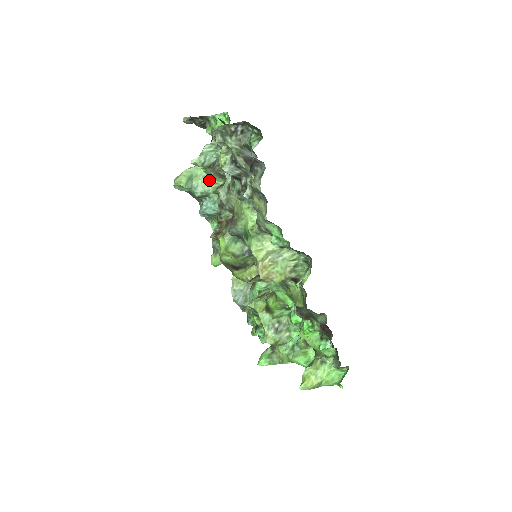
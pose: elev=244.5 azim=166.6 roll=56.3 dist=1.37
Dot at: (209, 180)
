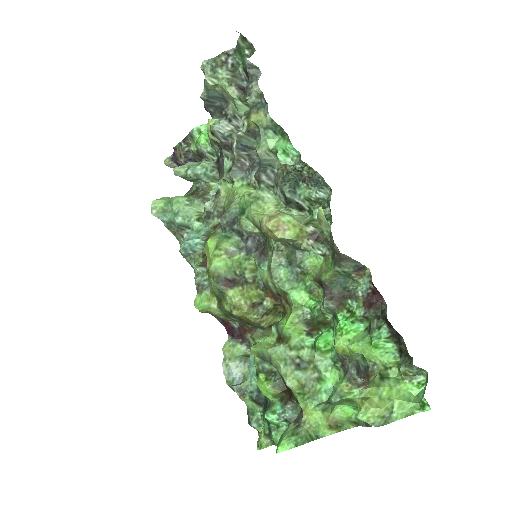
Dot at: (192, 208)
